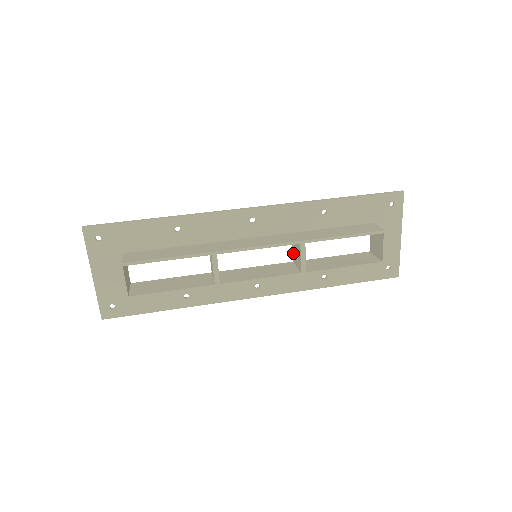
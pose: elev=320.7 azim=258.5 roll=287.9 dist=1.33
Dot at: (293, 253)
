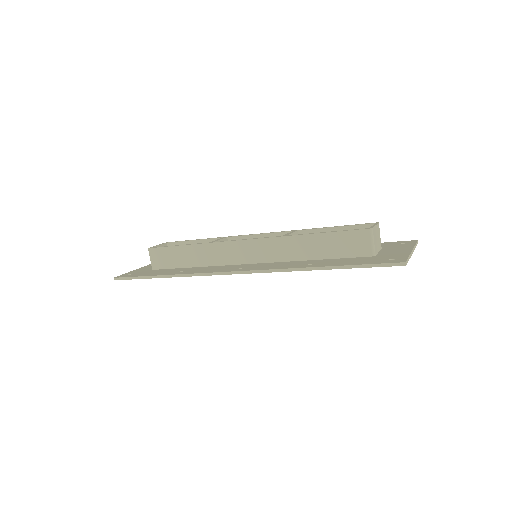
Dot at: occluded
